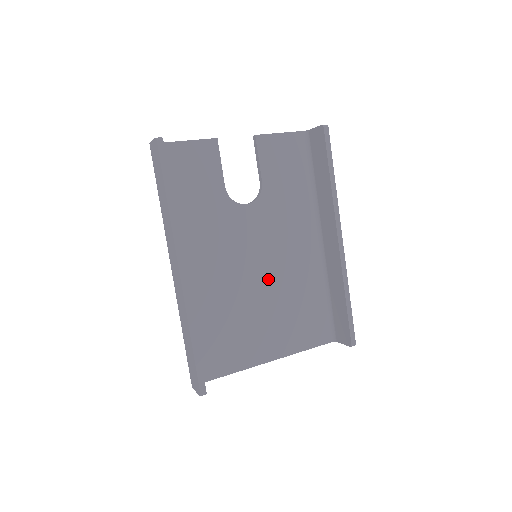
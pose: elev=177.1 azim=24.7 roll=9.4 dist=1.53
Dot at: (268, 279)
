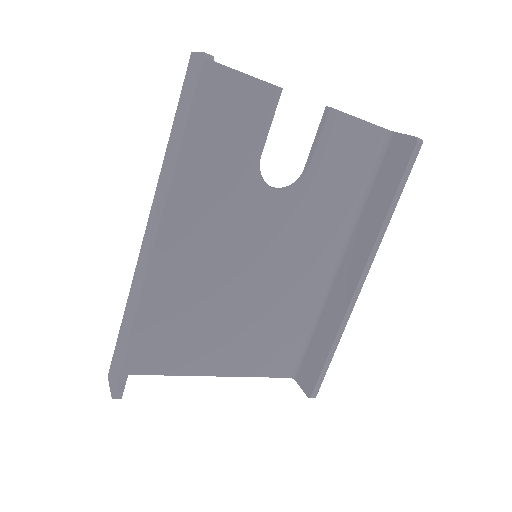
Dot at: (256, 287)
